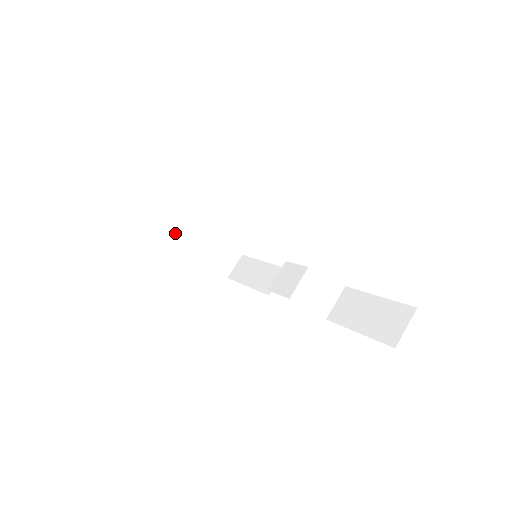
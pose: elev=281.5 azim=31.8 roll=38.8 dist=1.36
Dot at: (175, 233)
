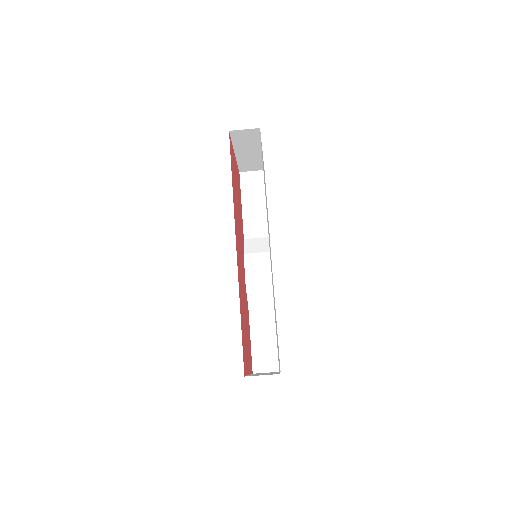
Dot at: (238, 142)
